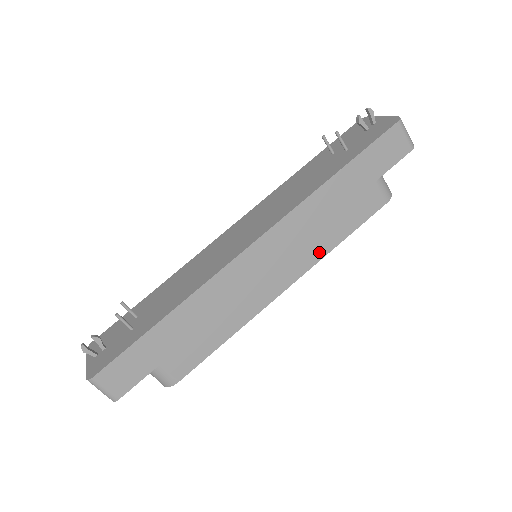
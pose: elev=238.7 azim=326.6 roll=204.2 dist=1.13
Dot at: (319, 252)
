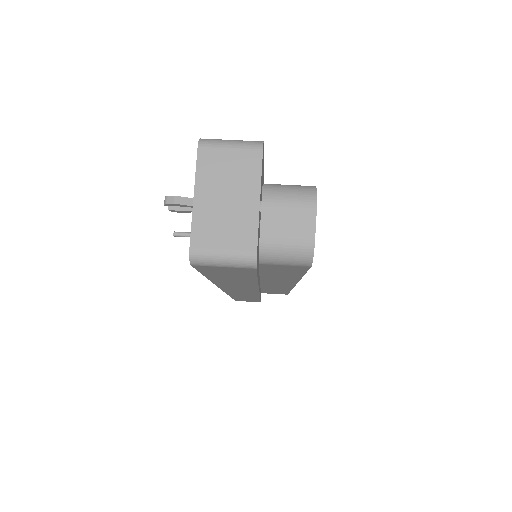
Dot at: occluded
